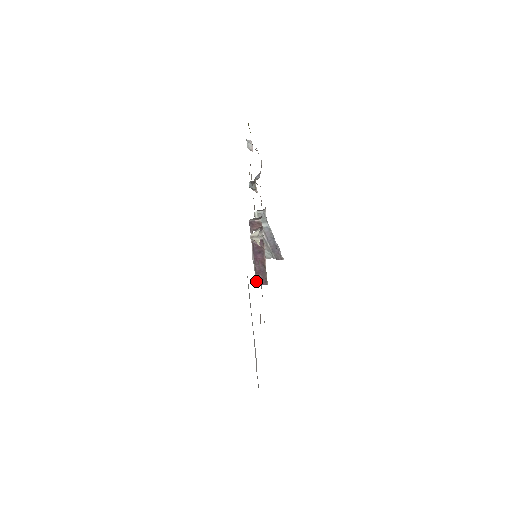
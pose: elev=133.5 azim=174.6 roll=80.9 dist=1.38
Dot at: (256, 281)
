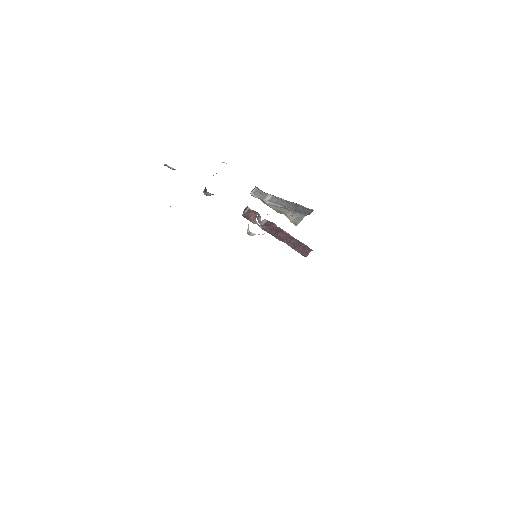
Dot at: (301, 254)
